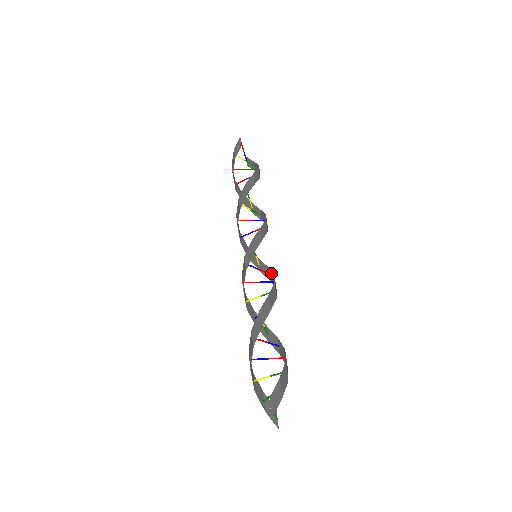
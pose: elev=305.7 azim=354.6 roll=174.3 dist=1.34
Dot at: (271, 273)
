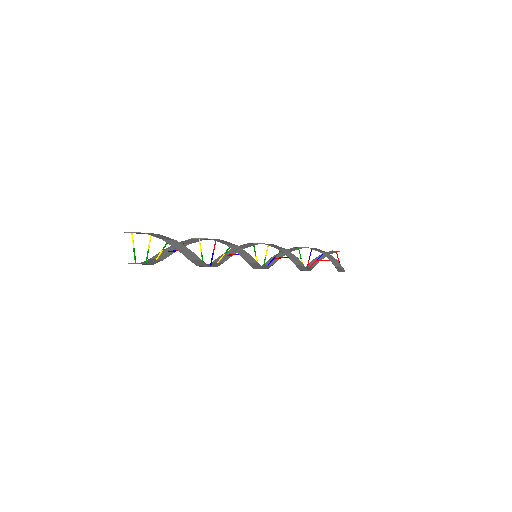
Dot at: (252, 258)
